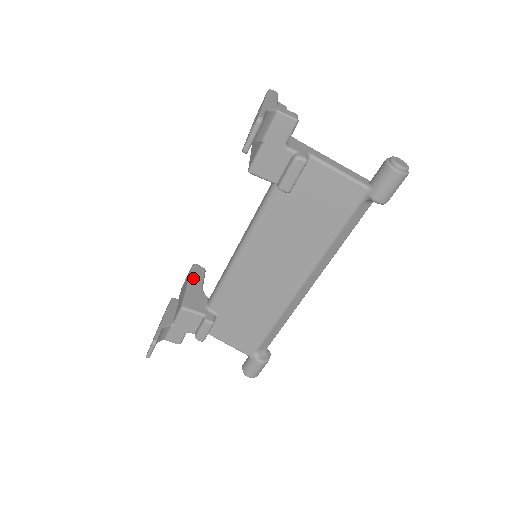
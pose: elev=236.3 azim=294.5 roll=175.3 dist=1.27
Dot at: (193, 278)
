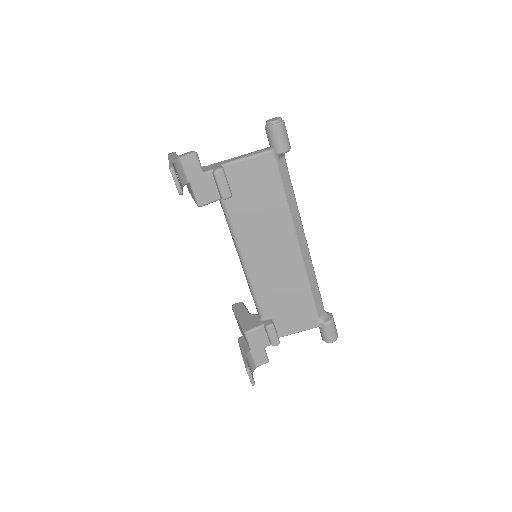
Dot at: (238, 313)
